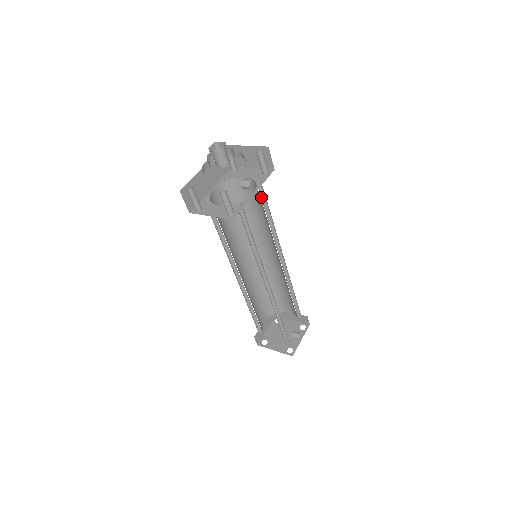
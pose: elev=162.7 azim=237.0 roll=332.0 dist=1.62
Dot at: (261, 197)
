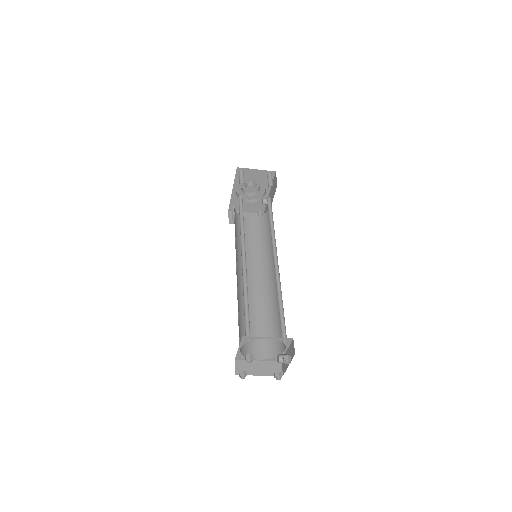
Dot at: (262, 226)
